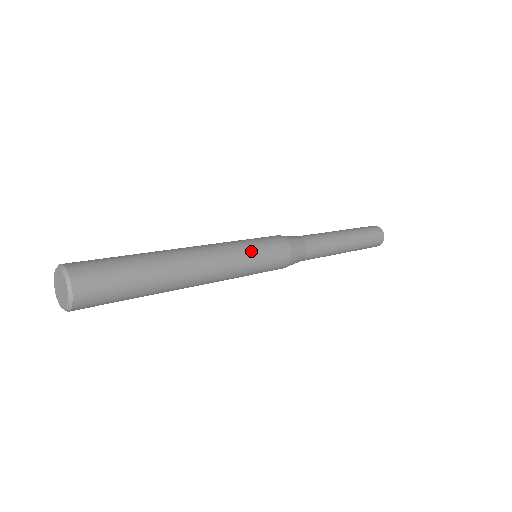
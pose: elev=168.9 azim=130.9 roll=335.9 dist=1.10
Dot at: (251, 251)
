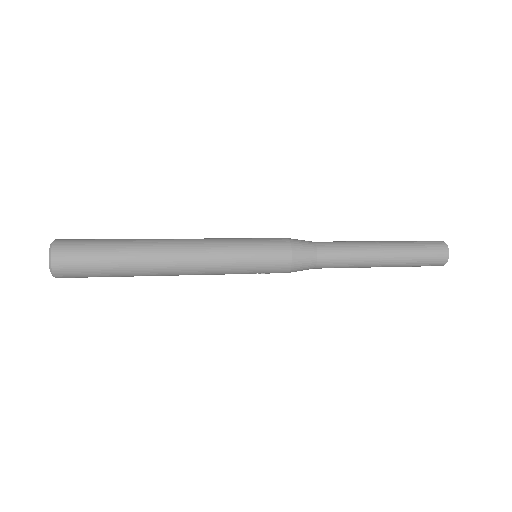
Dot at: (240, 252)
